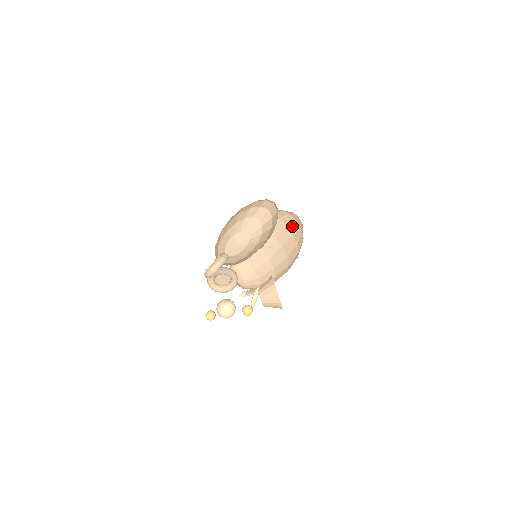
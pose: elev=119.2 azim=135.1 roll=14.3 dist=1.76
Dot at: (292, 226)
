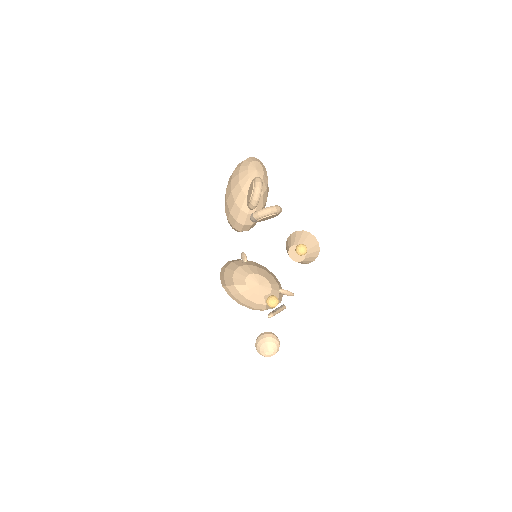
Dot at: occluded
